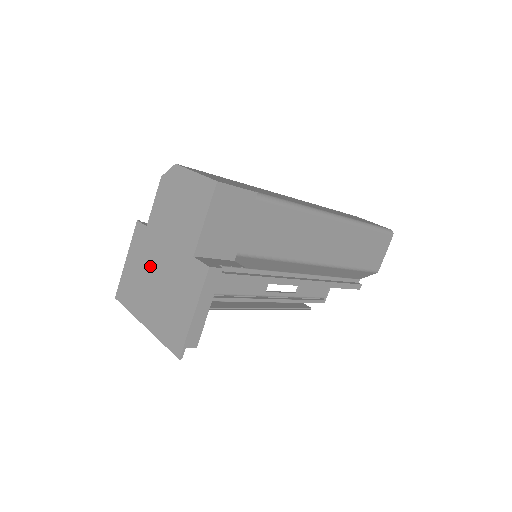
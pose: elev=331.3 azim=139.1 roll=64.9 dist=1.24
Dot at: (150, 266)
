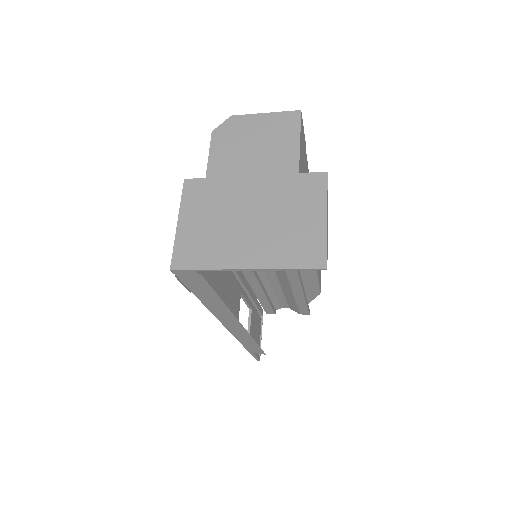
Dot at: (230, 209)
